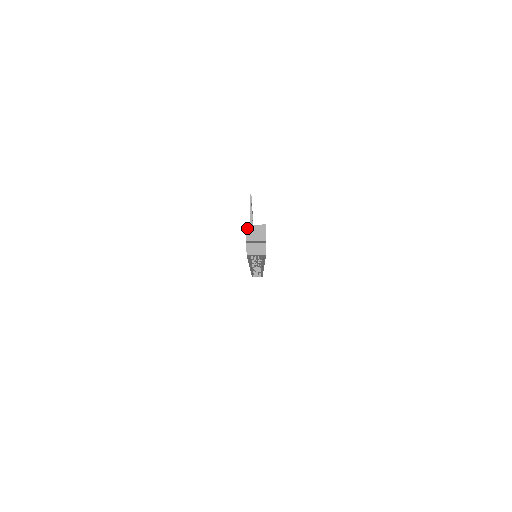
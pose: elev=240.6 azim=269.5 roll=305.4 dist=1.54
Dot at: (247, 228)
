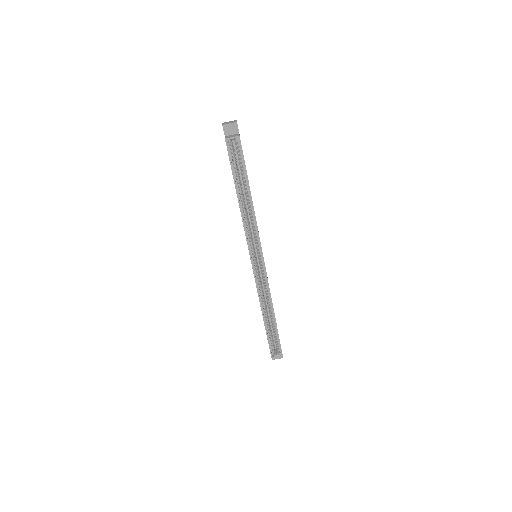
Dot at: (223, 123)
